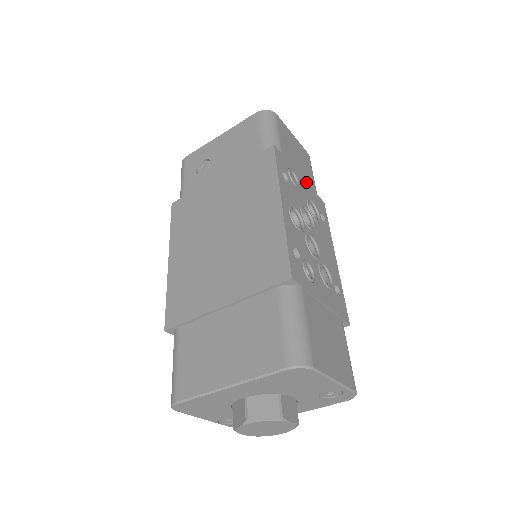
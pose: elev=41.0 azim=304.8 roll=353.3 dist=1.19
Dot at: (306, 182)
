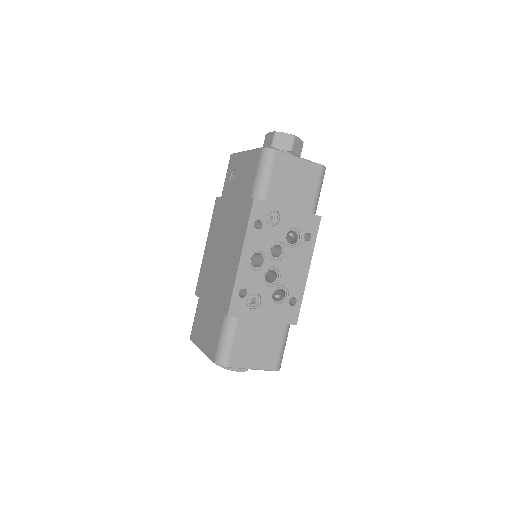
Dot at: (296, 210)
